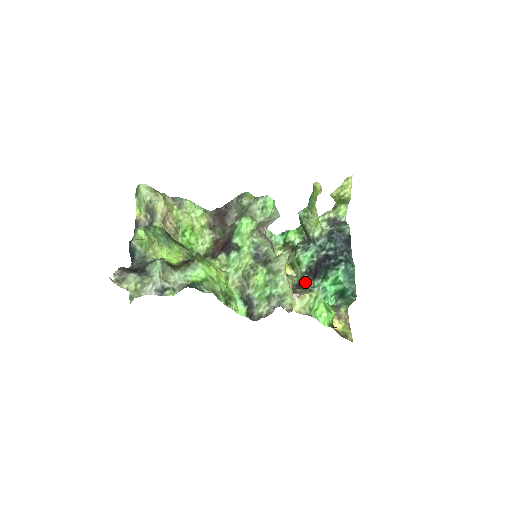
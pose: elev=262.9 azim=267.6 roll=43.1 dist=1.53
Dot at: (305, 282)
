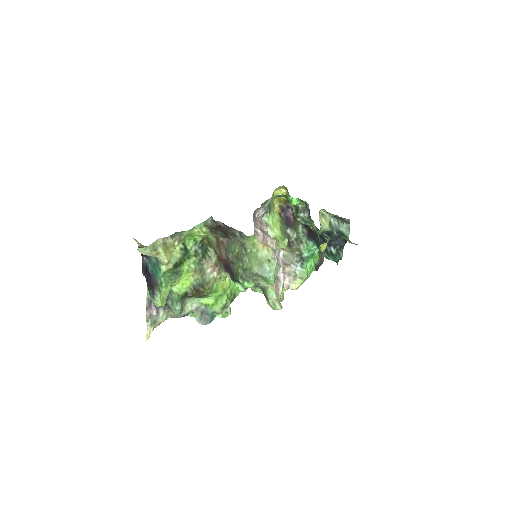
Dot at: (299, 233)
